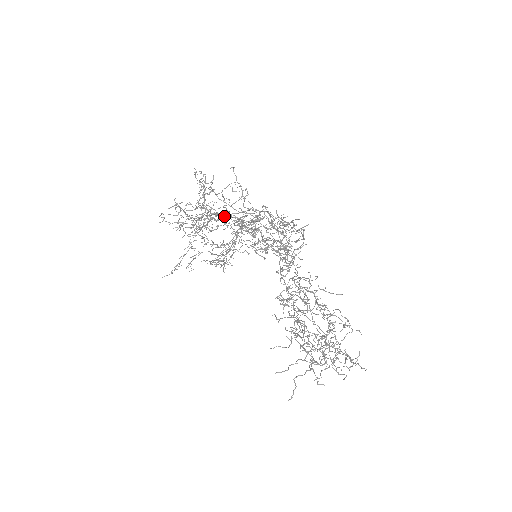
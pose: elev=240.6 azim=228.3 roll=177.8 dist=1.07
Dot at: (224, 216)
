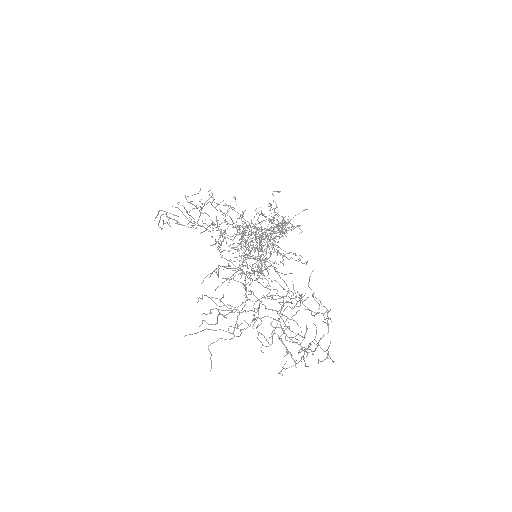
Dot at: occluded
